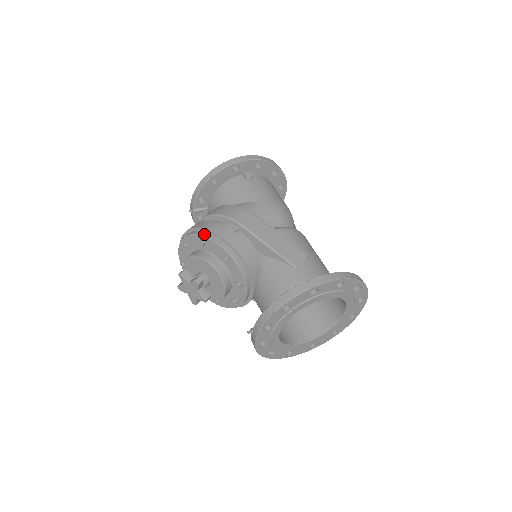
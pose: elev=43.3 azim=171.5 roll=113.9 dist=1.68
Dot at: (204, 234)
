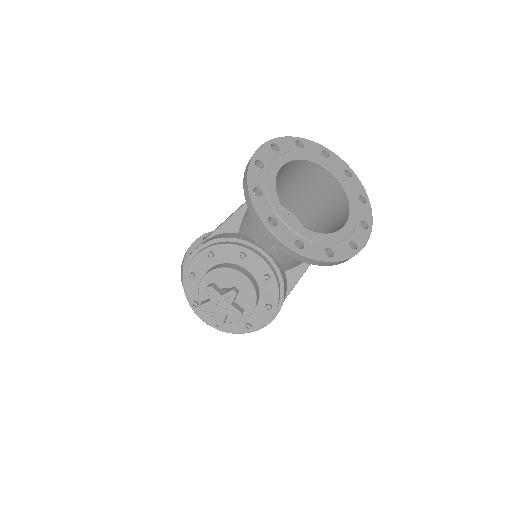
Dot at: (186, 270)
